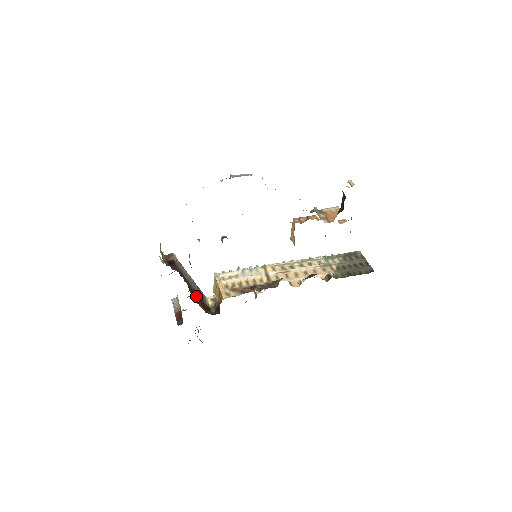
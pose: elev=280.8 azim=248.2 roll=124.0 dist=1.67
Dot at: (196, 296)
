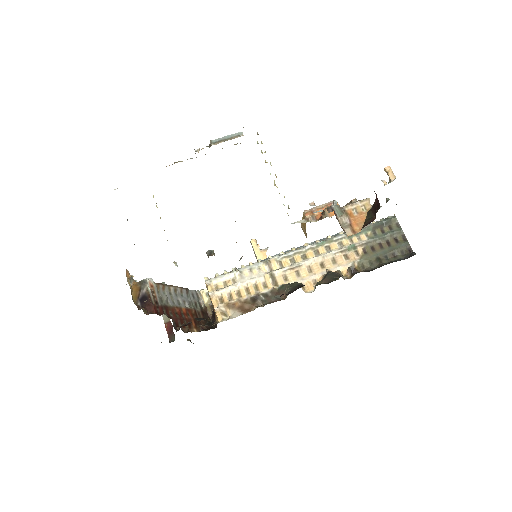
Dot at: (185, 318)
